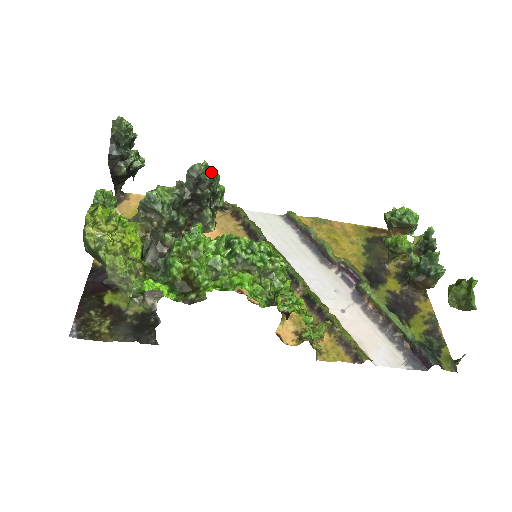
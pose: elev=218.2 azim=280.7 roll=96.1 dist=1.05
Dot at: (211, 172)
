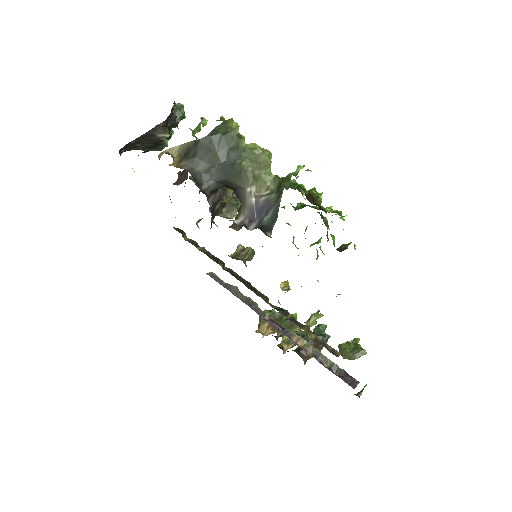
Dot at: occluded
